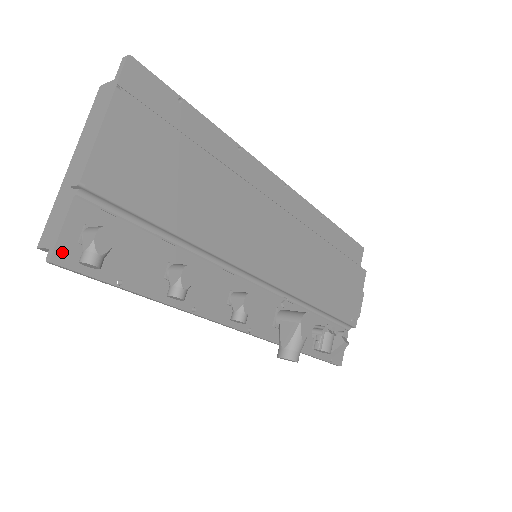
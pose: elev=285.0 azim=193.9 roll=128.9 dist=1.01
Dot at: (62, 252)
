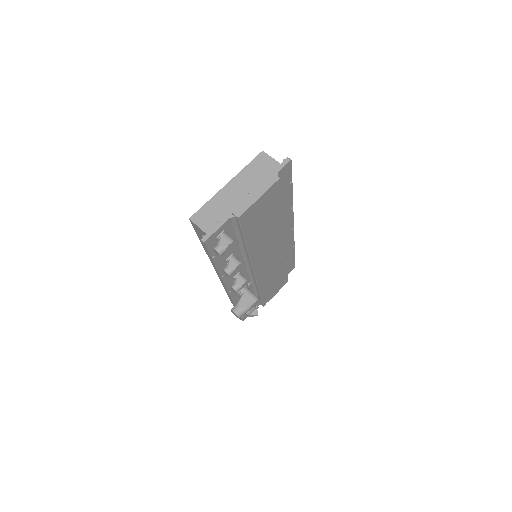
Dot at: (210, 240)
